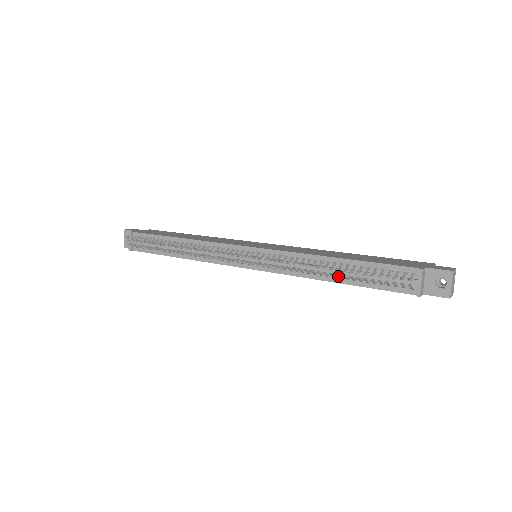
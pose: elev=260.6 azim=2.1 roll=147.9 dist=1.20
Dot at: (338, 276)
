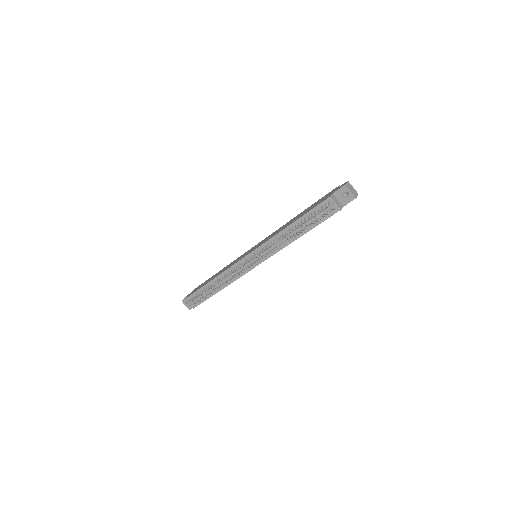
Dot at: (299, 233)
